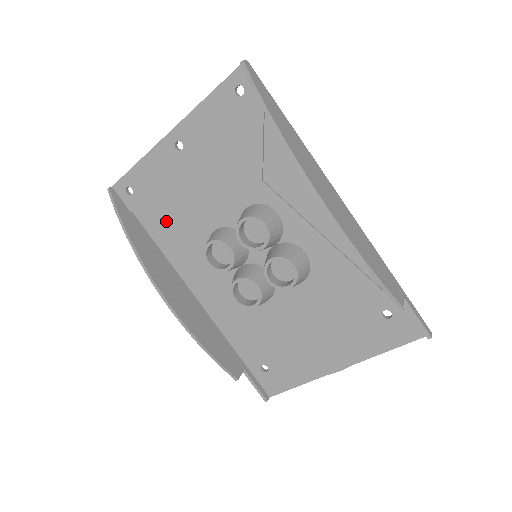
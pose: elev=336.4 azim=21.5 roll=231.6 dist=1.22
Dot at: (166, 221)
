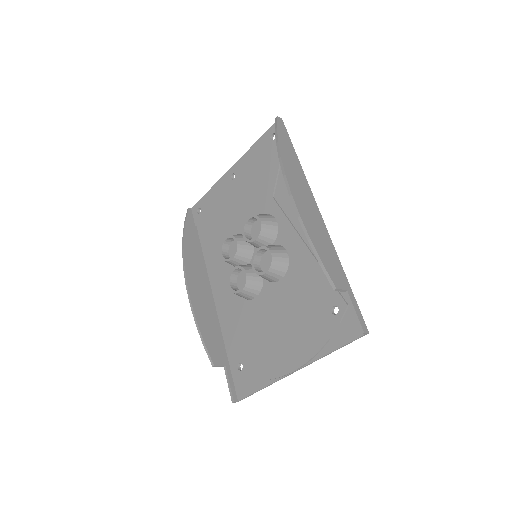
Dot at: (212, 232)
